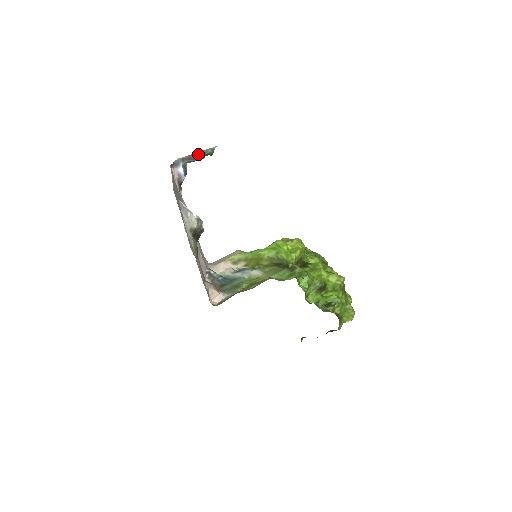
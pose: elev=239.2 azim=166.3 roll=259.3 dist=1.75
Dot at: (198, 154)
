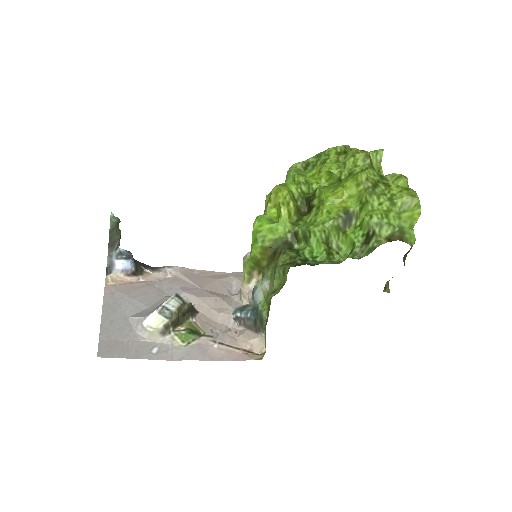
Dot at: (112, 235)
